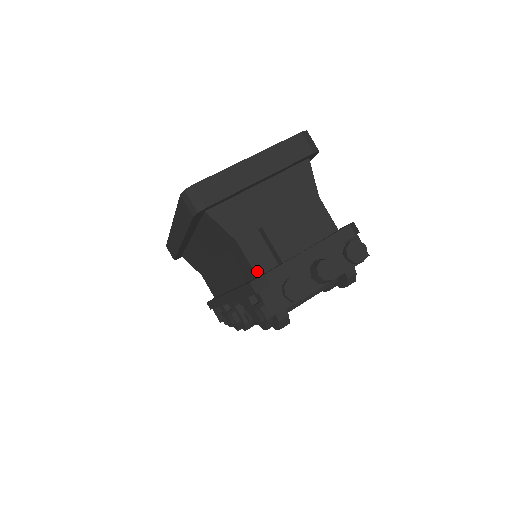
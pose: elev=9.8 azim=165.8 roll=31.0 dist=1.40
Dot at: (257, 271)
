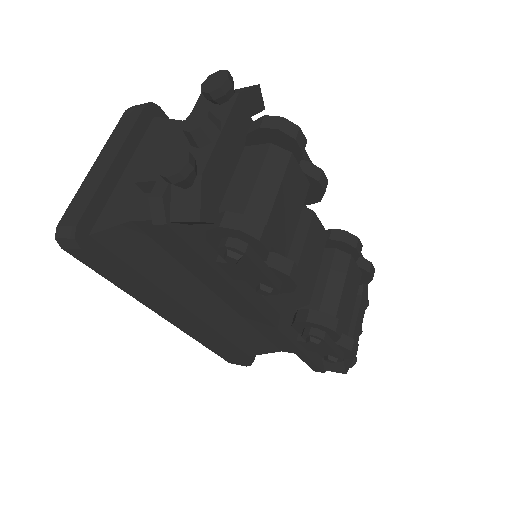
Dot at: occluded
